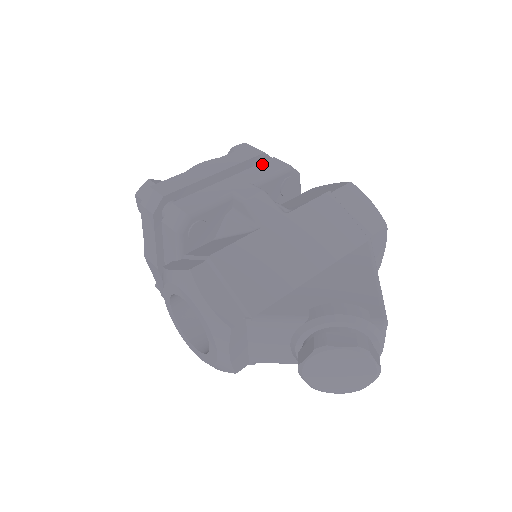
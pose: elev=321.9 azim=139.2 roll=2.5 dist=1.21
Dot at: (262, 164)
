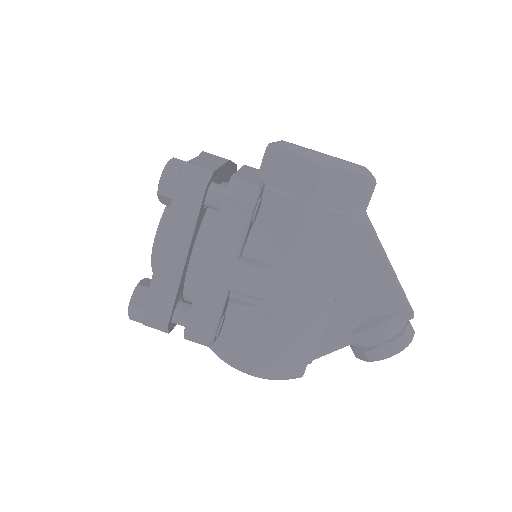
Dot at: (220, 219)
